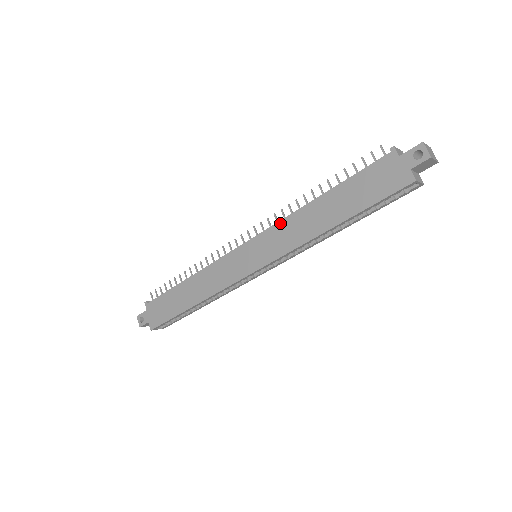
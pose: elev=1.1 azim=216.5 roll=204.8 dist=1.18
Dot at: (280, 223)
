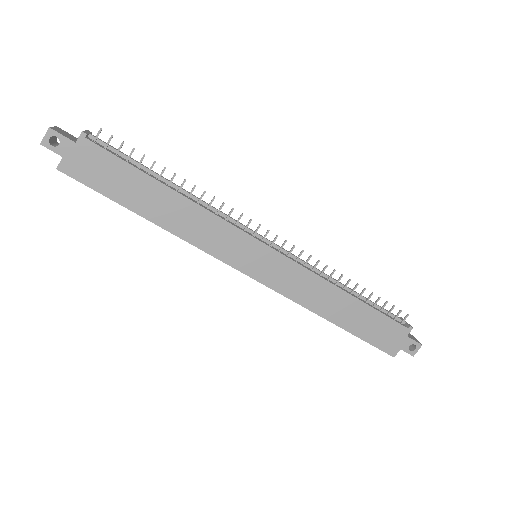
Dot at: (309, 272)
